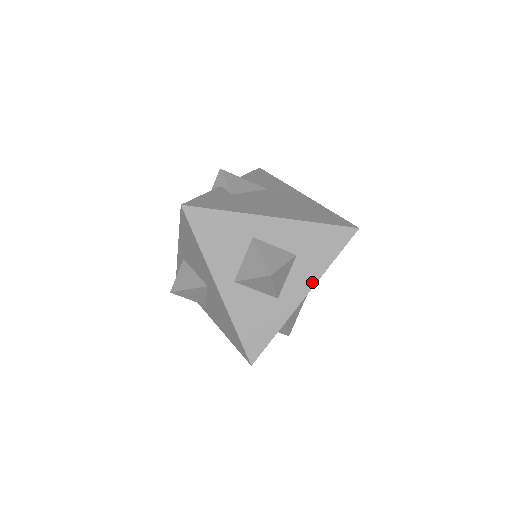
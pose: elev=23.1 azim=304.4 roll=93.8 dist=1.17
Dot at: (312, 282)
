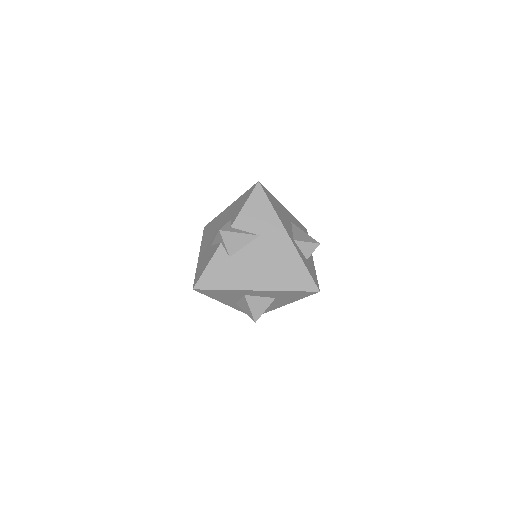
Dot at: (288, 303)
